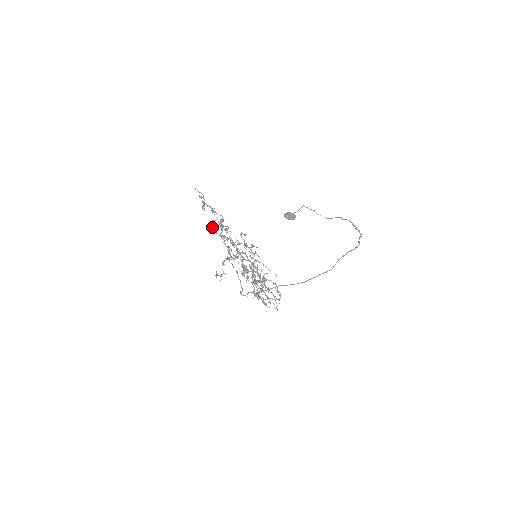
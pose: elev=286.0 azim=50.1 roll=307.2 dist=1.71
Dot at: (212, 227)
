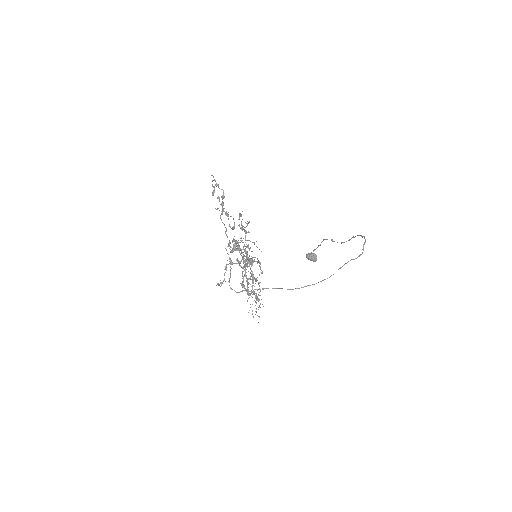
Dot at: occluded
